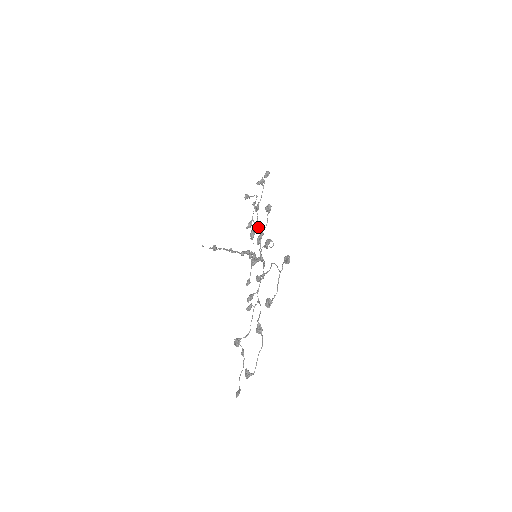
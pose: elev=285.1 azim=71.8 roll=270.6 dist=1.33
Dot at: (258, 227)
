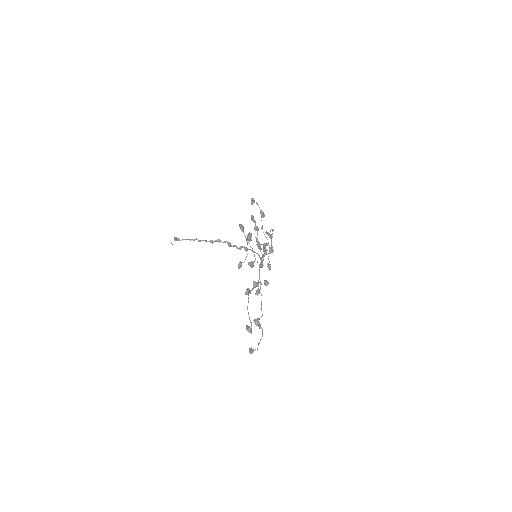
Dot at: occluded
